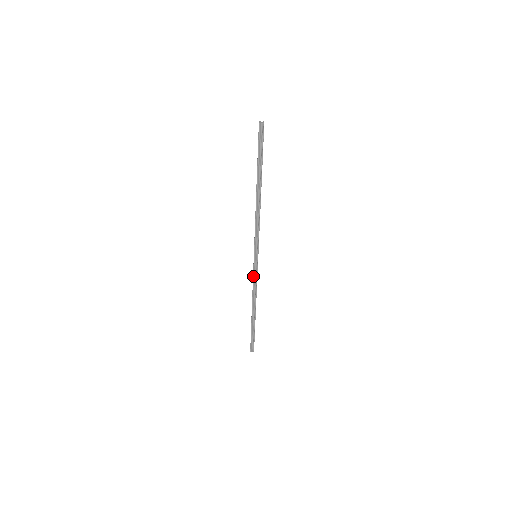
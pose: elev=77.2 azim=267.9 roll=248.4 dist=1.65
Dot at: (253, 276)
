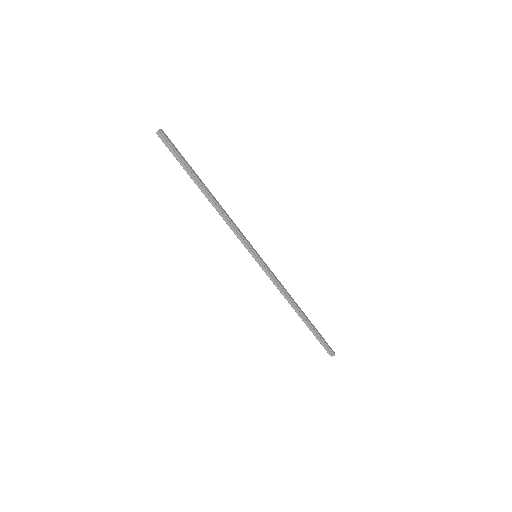
Dot at: (269, 277)
